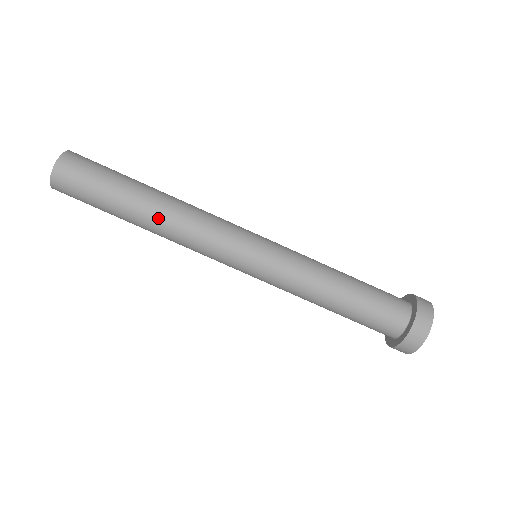
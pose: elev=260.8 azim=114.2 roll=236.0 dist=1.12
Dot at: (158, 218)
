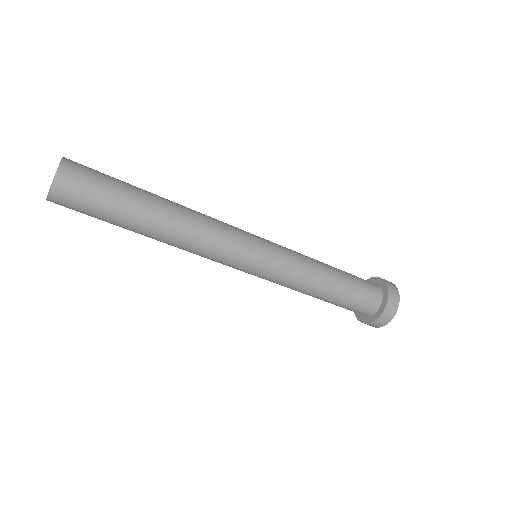
Dot at: occluded
